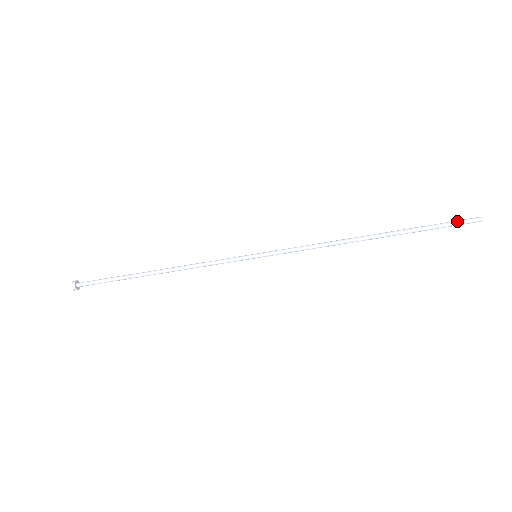
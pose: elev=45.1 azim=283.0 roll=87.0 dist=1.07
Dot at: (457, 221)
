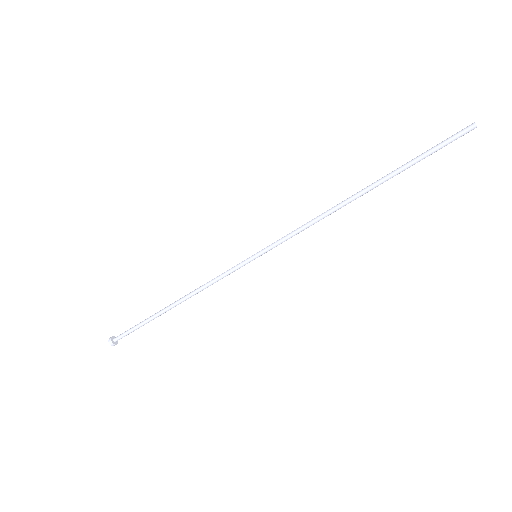
Dot at: (448, 139)
